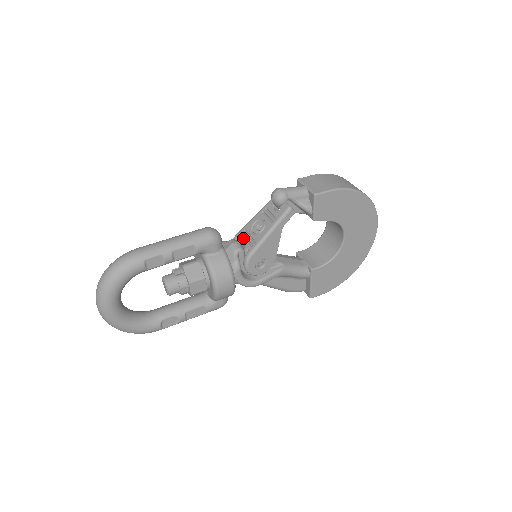
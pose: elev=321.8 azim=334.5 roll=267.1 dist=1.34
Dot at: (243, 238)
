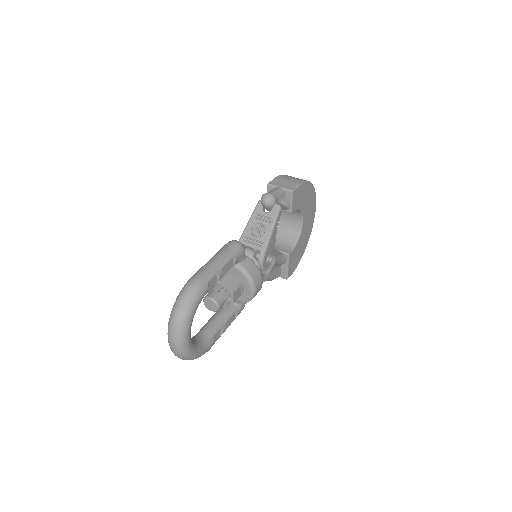
Dot at: (248, 243)
